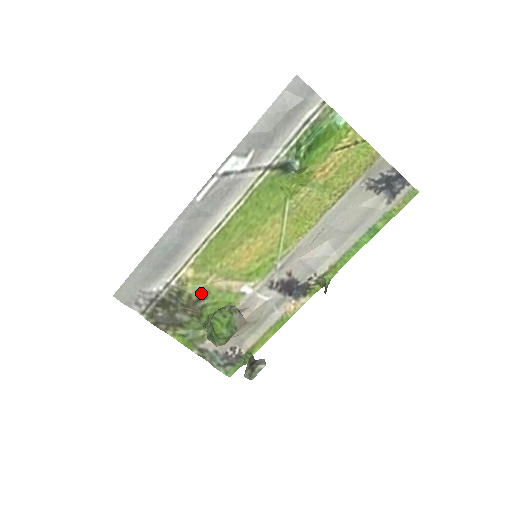
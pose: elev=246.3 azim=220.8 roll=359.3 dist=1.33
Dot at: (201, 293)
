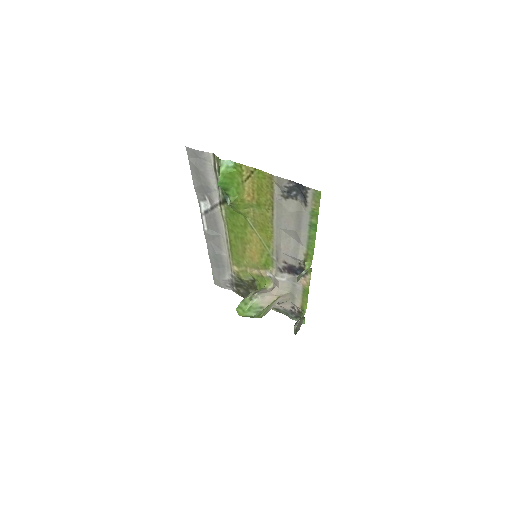
Dot at: (250, 278)
